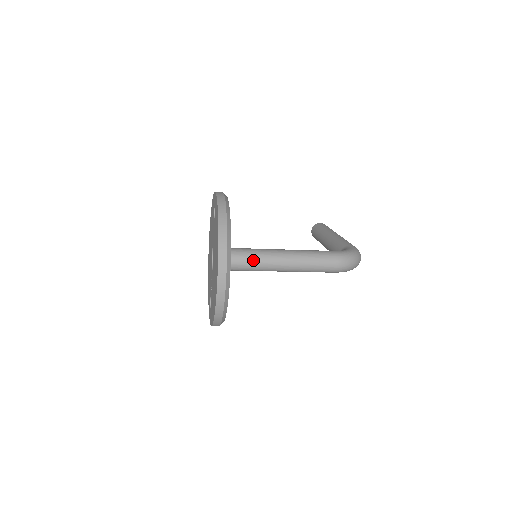
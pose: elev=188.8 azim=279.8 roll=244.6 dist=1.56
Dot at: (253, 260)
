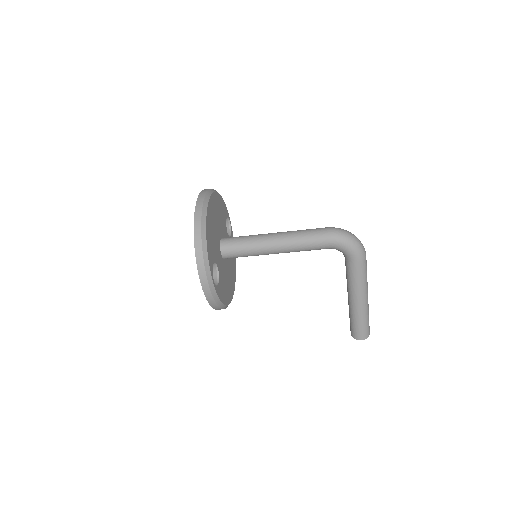
Dot at: (246, 236)
